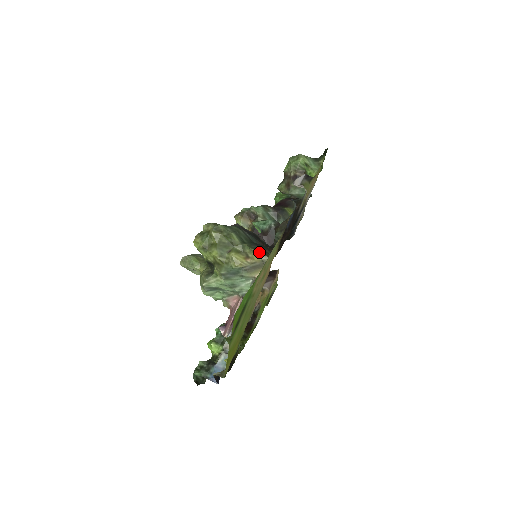
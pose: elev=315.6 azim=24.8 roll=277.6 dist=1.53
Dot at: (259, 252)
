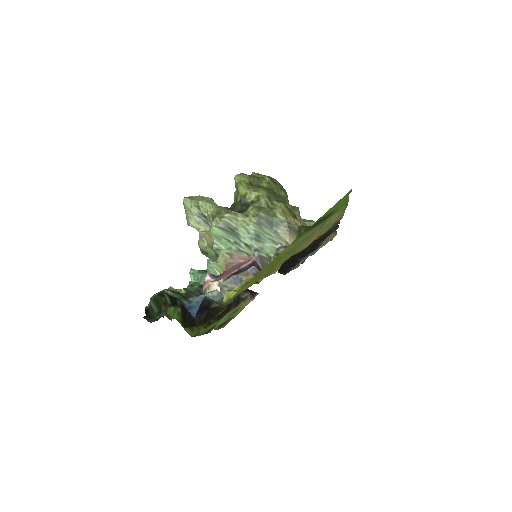
Dot at: (305, 223)
